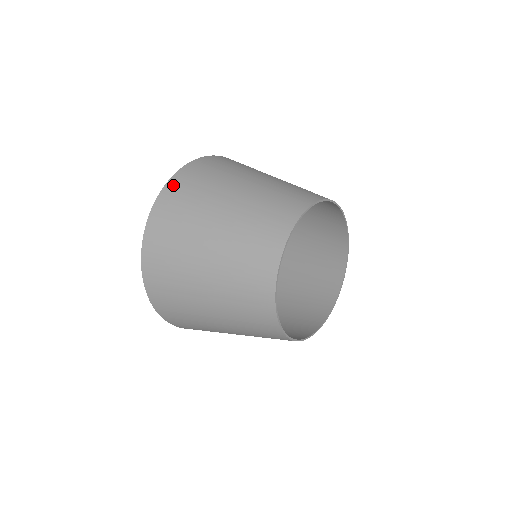
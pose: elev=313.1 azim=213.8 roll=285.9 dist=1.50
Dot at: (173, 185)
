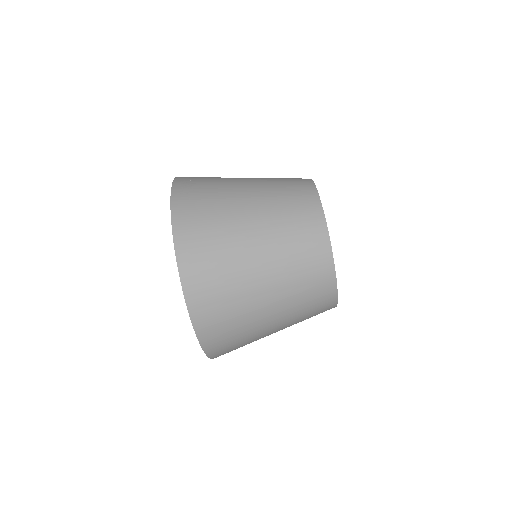
Dot at: (200, 318)
